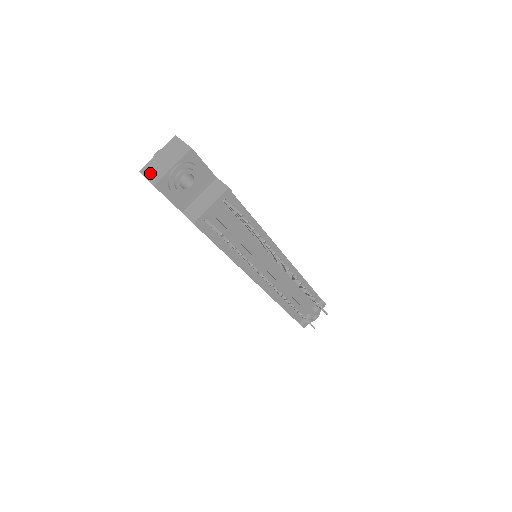
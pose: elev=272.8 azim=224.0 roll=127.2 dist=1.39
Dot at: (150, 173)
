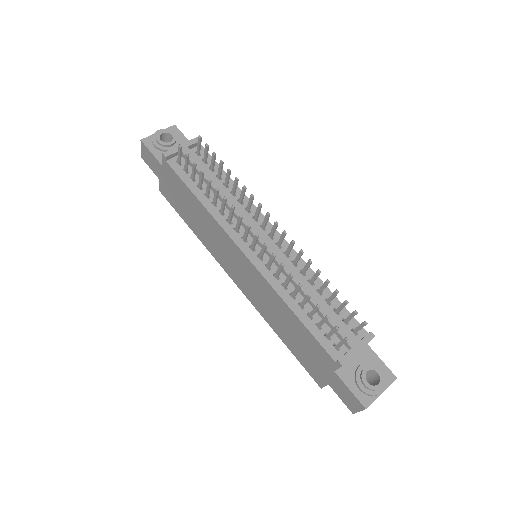
Dot at: occluded
